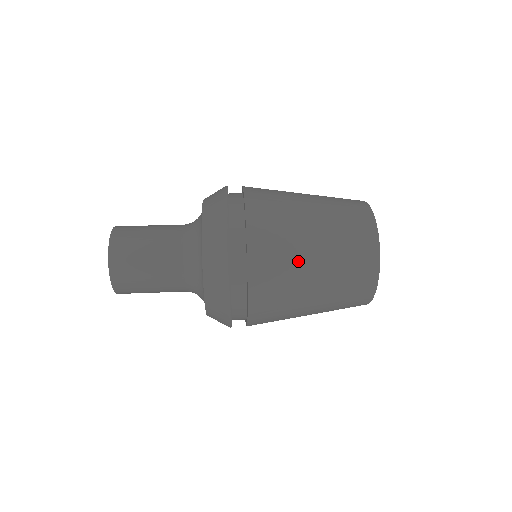
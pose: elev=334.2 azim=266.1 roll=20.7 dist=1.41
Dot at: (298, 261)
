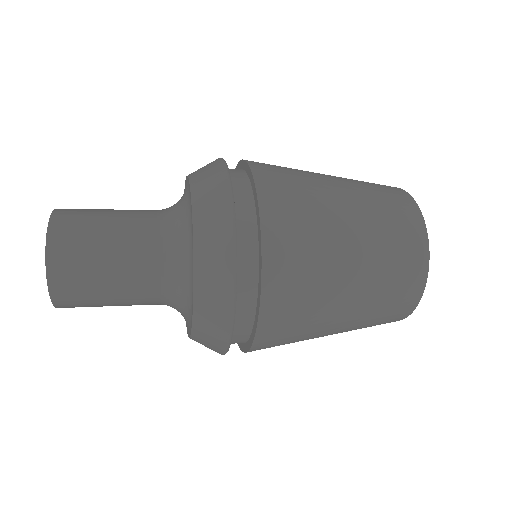
Dot at: (326, 300)
